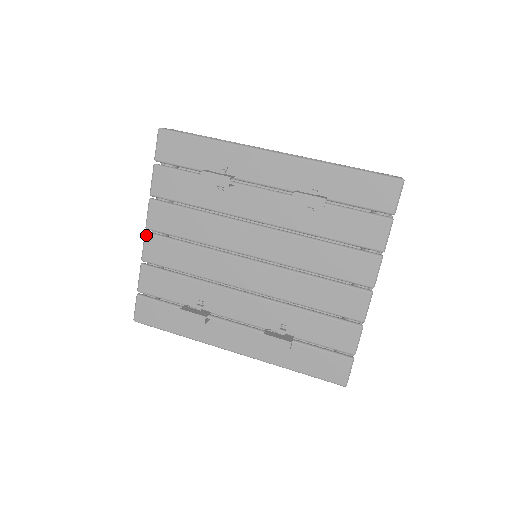
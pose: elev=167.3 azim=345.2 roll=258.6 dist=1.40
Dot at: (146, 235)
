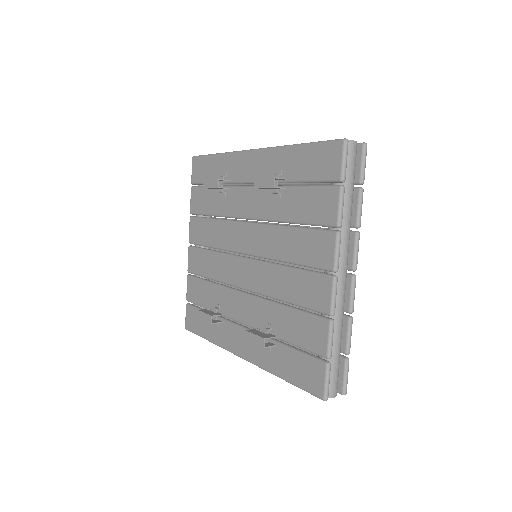
Dot at: (189, 248)
